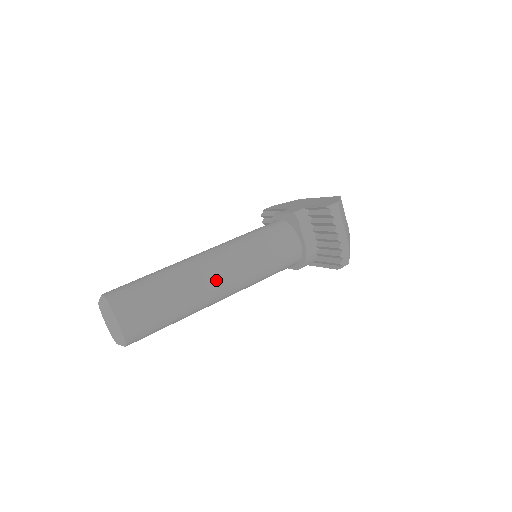
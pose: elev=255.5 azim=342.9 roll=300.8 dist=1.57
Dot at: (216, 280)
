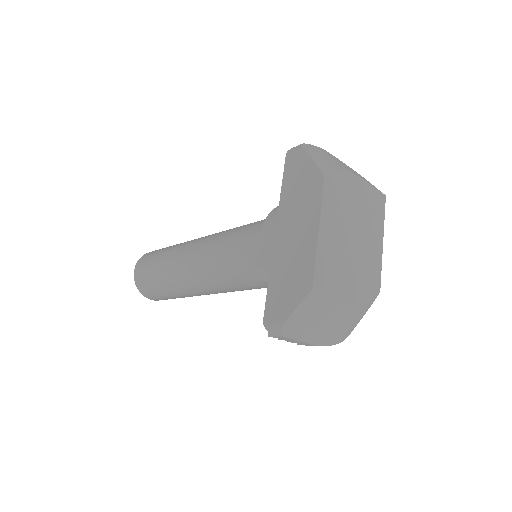
Dot at: (204, 292)
